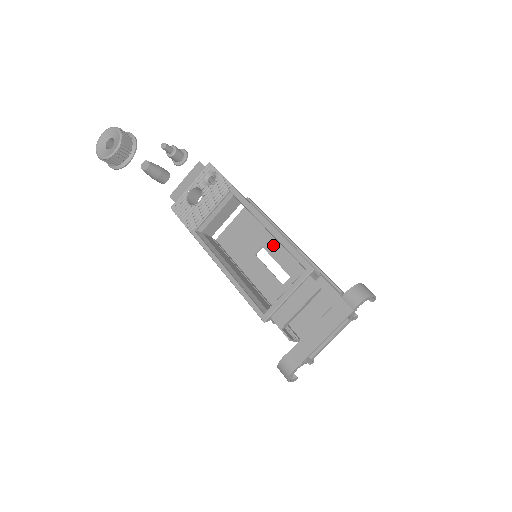
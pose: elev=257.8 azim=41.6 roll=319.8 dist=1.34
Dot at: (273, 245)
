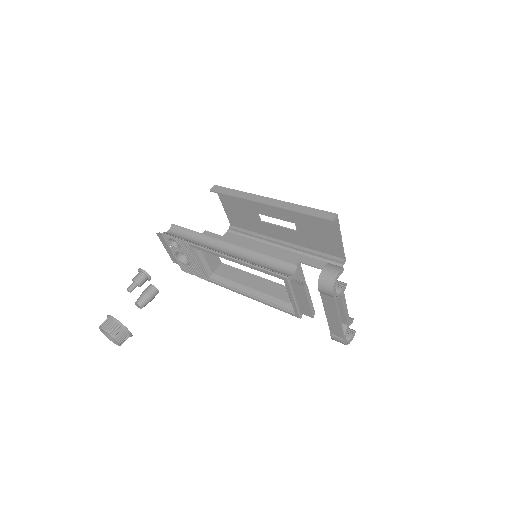
Dot at: (261, 209)
